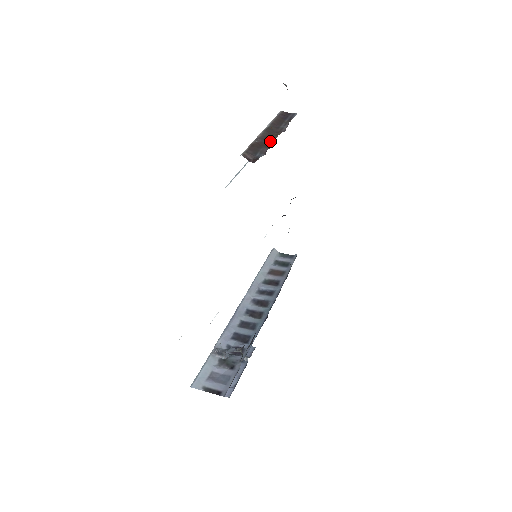
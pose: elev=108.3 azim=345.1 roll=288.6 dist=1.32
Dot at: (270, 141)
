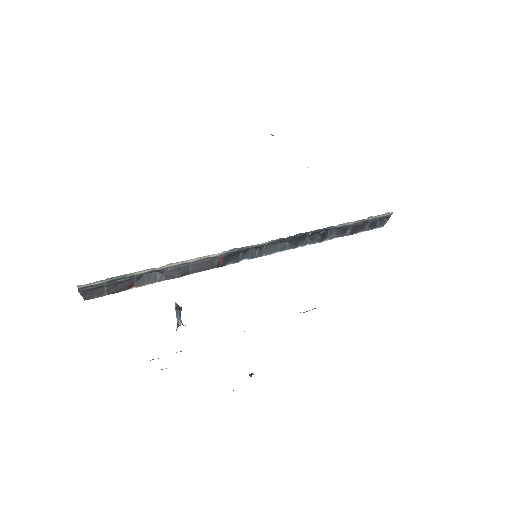
Dot at: occluded
